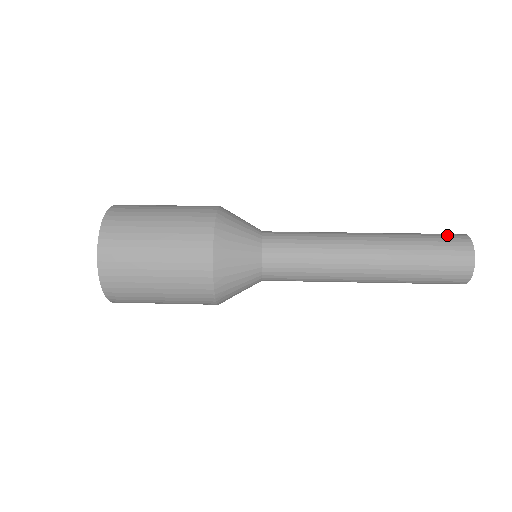
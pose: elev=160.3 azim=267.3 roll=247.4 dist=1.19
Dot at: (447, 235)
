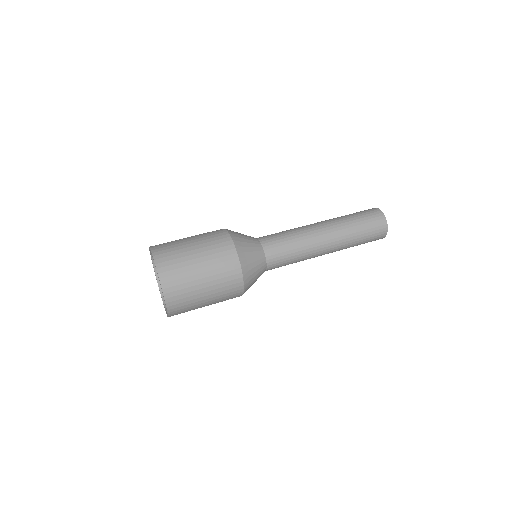
Dot at: (369, 213)
